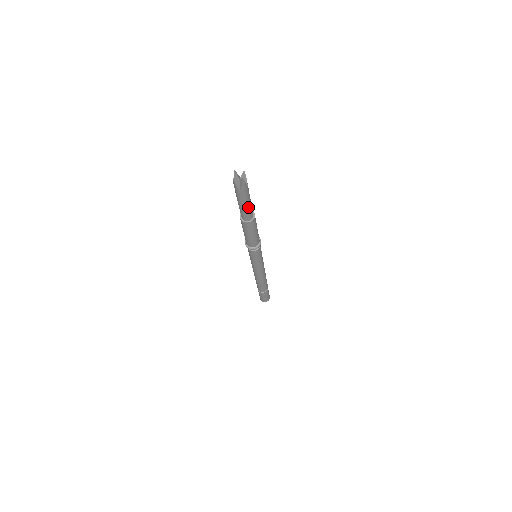
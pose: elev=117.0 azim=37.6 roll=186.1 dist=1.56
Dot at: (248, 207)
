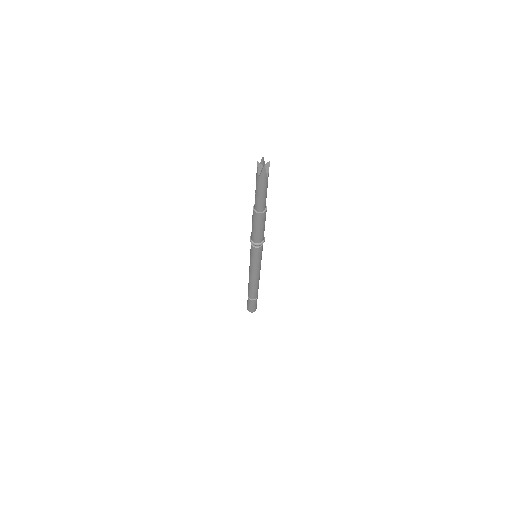
Dot at: (266, 193)
